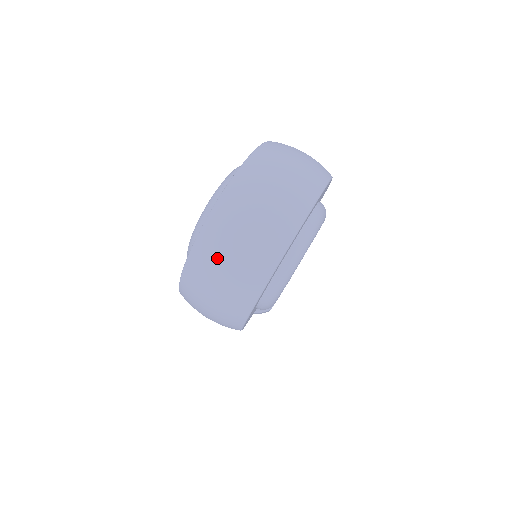
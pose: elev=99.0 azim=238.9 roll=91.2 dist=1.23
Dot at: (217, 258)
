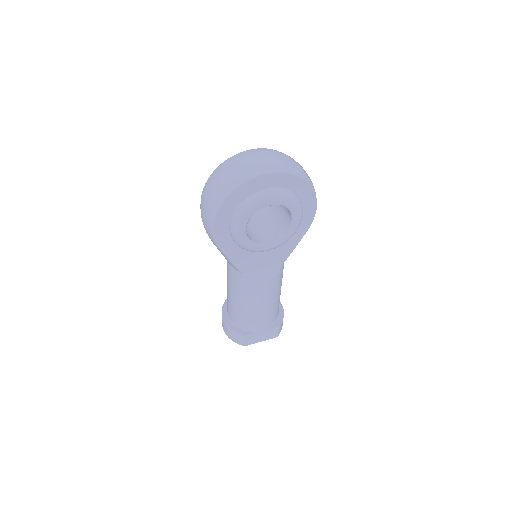
Dot at: (229, 166)
